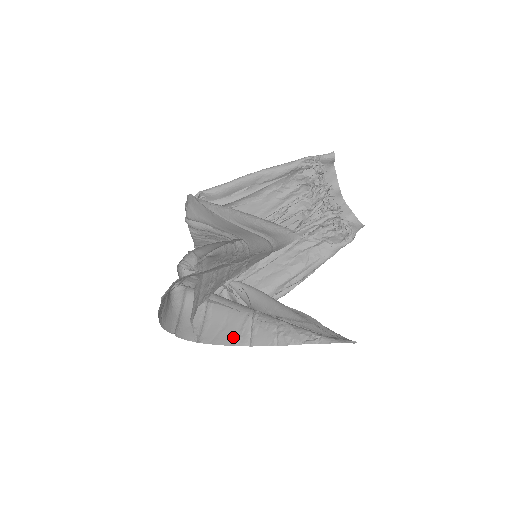
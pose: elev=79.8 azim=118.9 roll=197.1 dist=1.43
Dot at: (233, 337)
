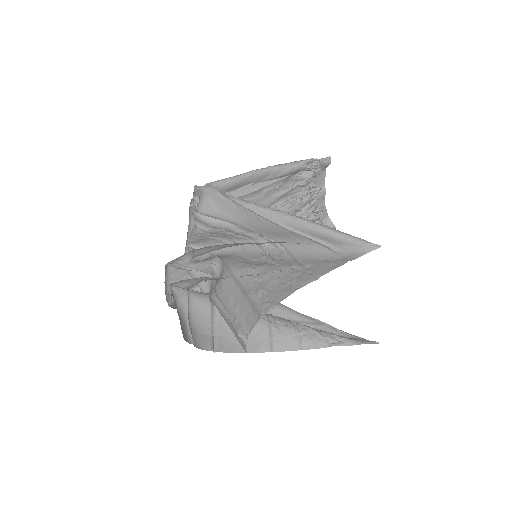
Dot at: (252, 343)
